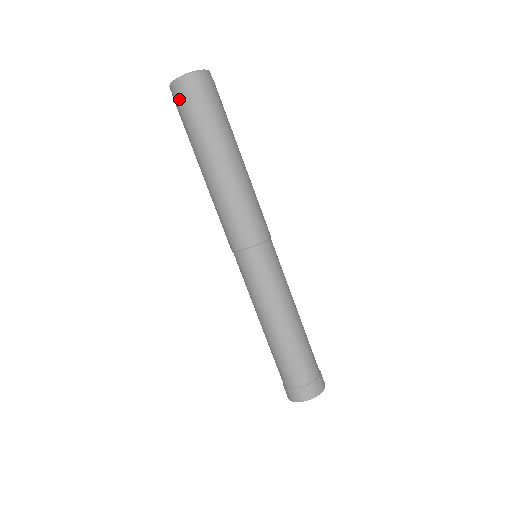
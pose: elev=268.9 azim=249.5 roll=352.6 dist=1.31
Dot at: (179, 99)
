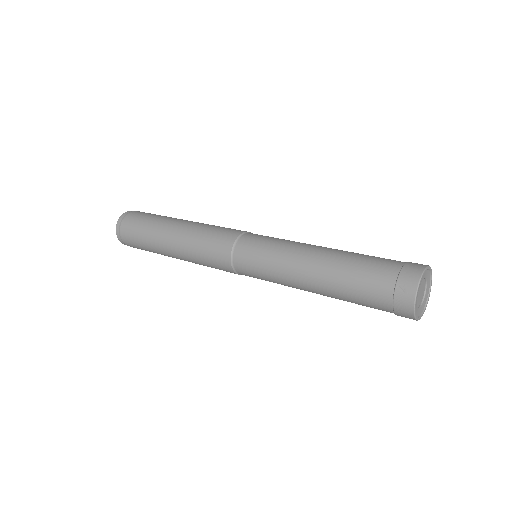
Dot at: (125, 228)
